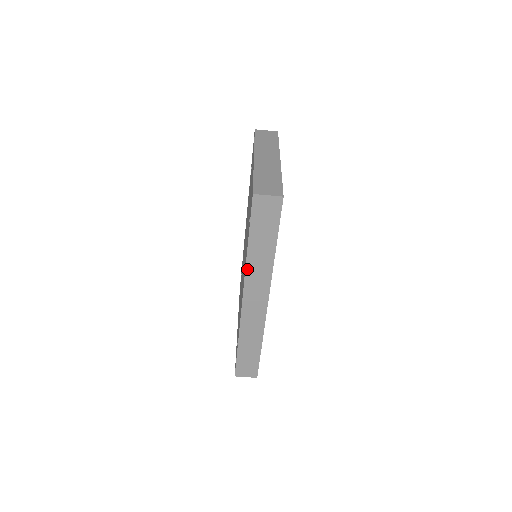
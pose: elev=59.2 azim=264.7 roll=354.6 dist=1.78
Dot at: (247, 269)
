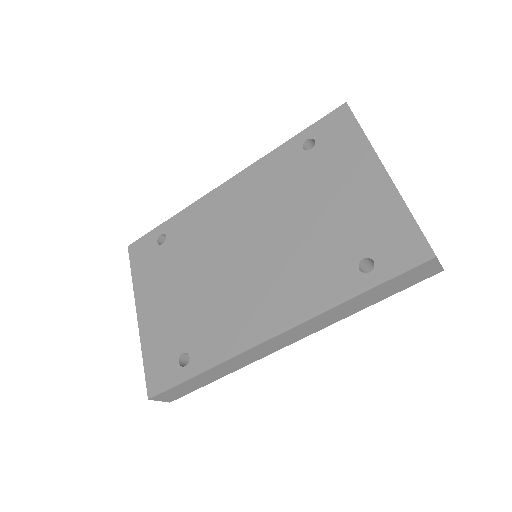
Dot at: (323, 313)
